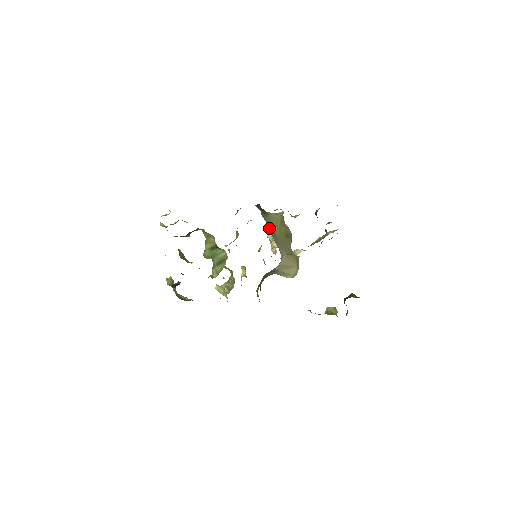
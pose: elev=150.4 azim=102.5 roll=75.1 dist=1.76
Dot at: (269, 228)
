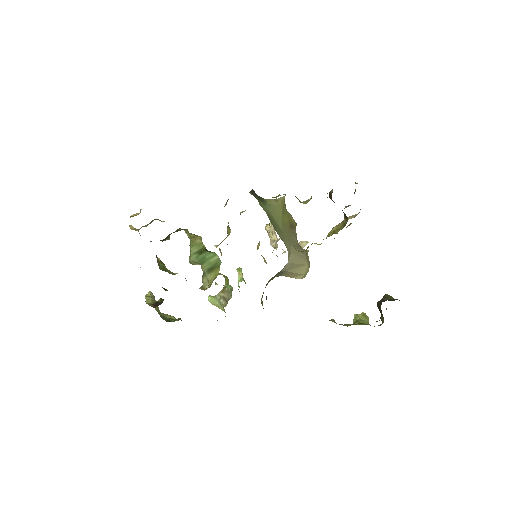
Dot at: (270, 219)
